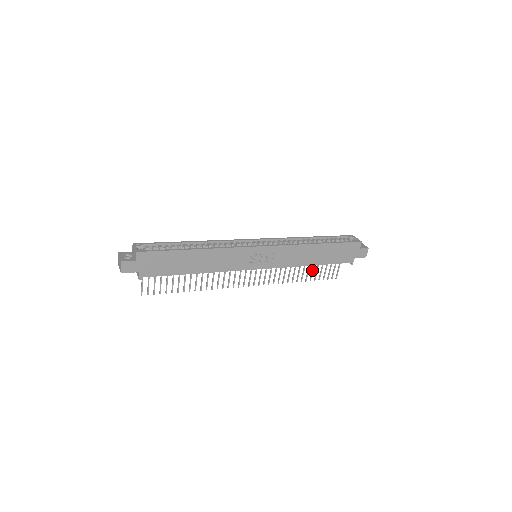
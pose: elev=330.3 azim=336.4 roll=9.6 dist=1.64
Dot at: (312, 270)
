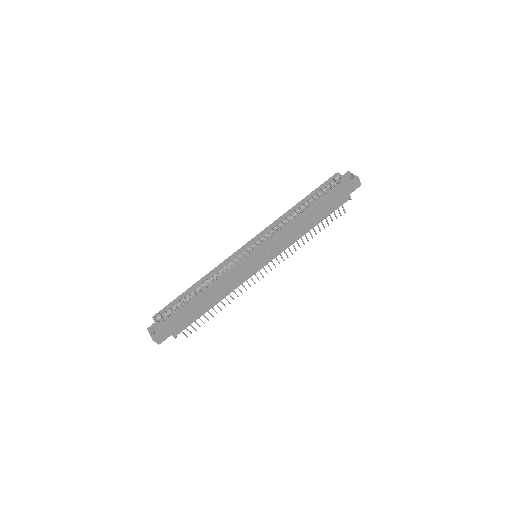
Dot at: occluded
